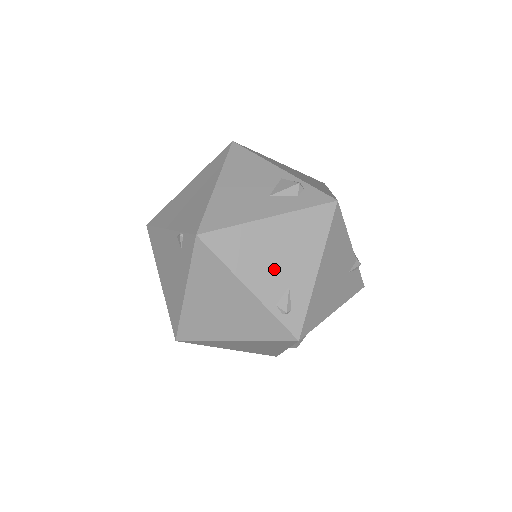
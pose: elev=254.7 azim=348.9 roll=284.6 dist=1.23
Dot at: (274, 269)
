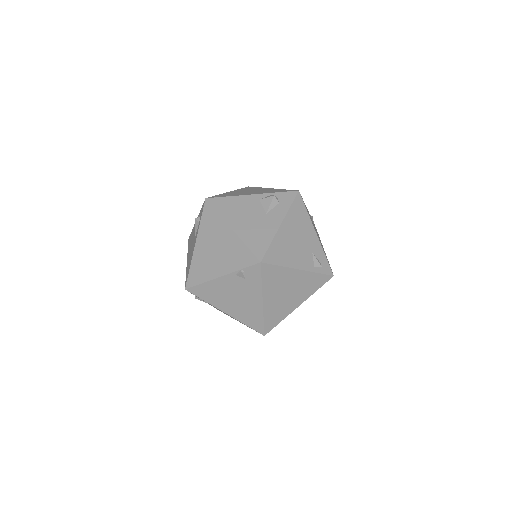
Dot at: (301, 250)
